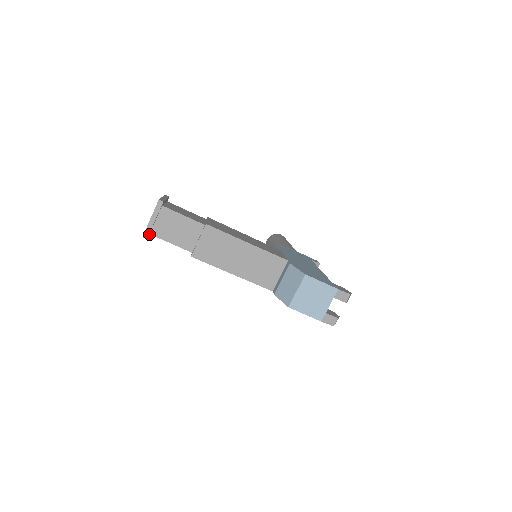
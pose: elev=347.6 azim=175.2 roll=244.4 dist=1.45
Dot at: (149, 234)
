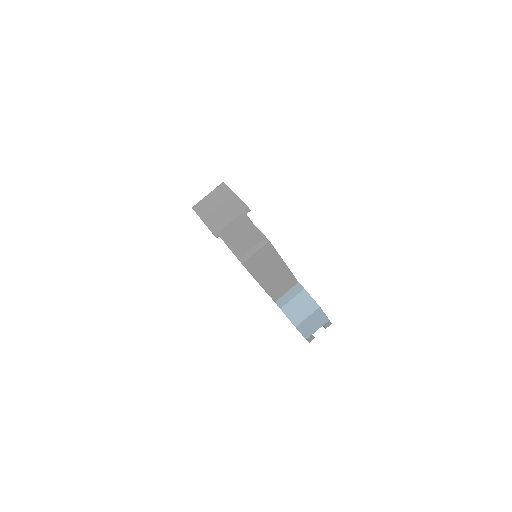
Dot at: (217, 232)
